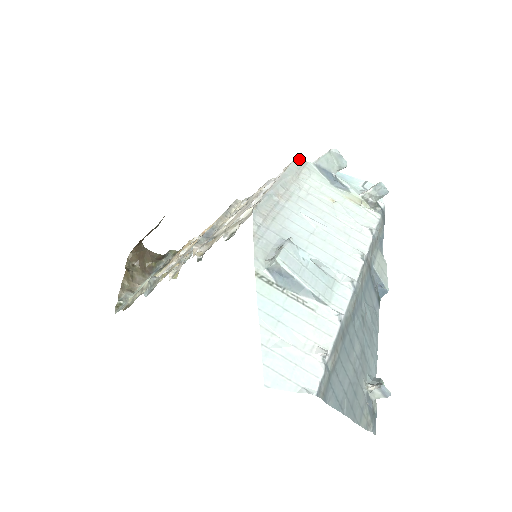
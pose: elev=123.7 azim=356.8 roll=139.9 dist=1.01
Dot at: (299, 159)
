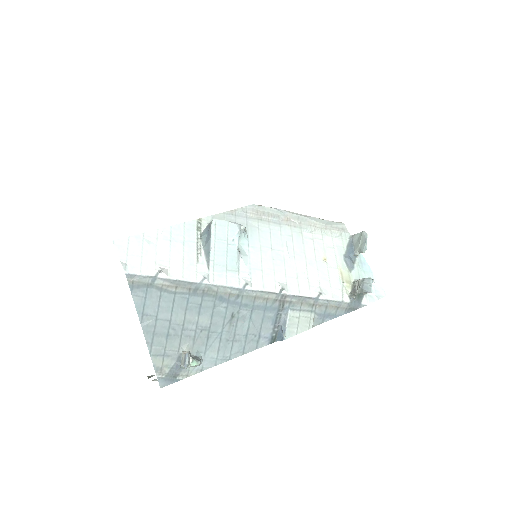
Dot at: (343, 225)
